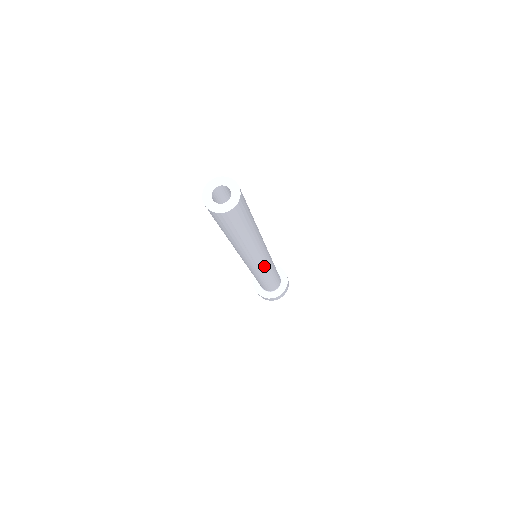
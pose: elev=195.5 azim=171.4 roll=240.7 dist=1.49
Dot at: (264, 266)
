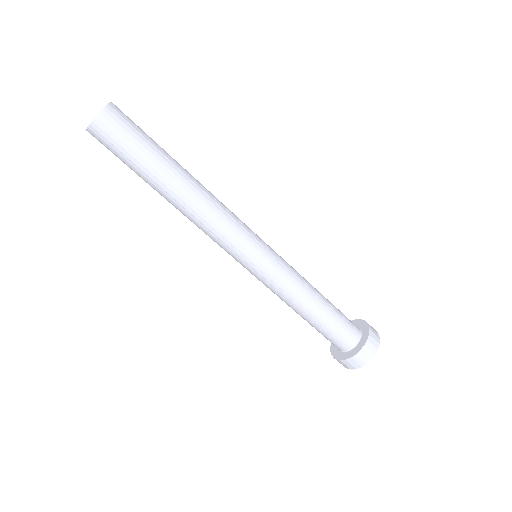
Dot at: (260, 265)
